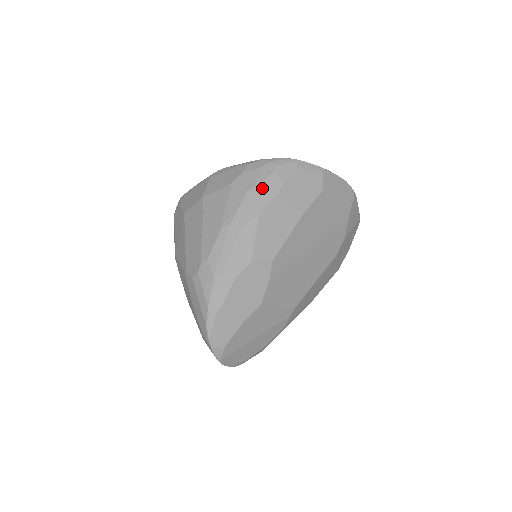
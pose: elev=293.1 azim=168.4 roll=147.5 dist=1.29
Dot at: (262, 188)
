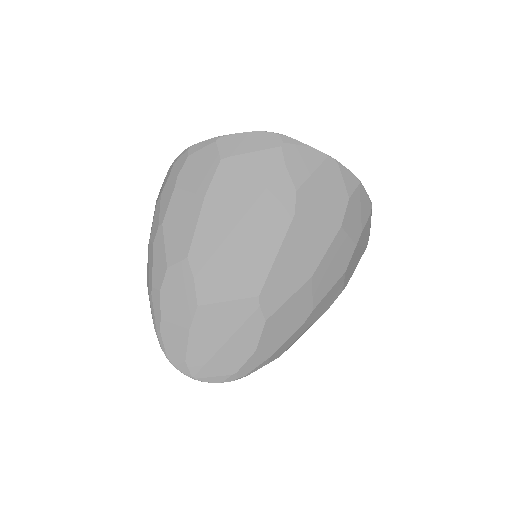
Dot at: (163, 194)
